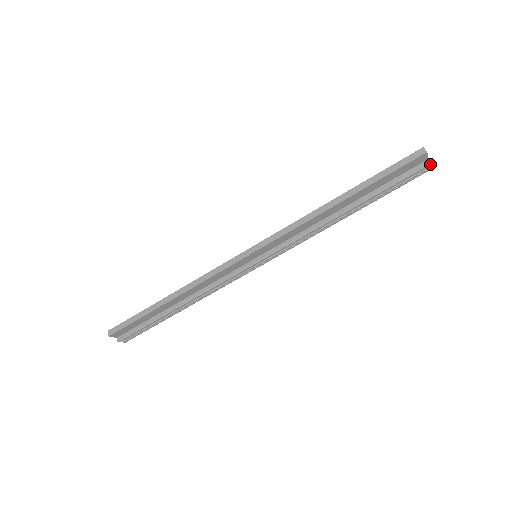
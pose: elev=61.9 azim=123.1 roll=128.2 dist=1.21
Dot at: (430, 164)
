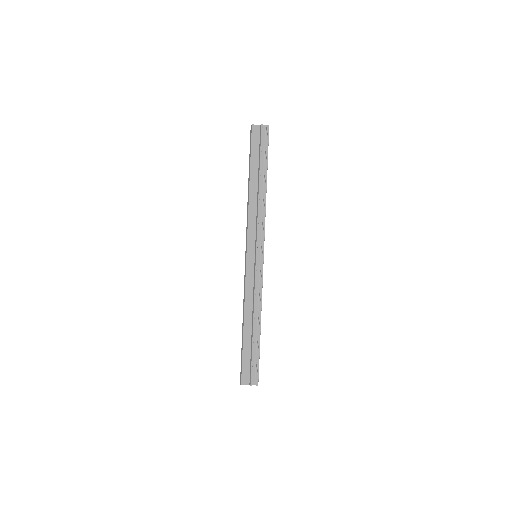
Dot at: (262, 125)
